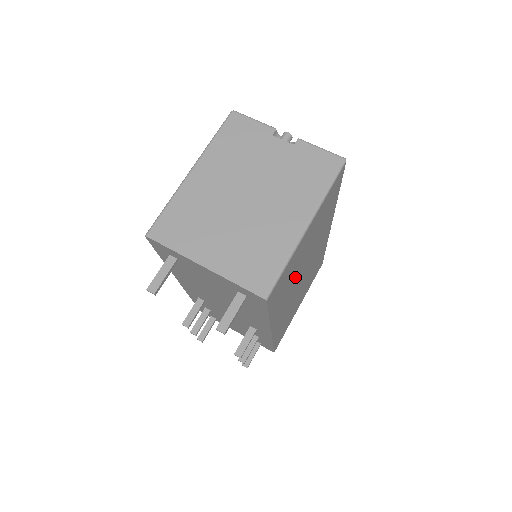
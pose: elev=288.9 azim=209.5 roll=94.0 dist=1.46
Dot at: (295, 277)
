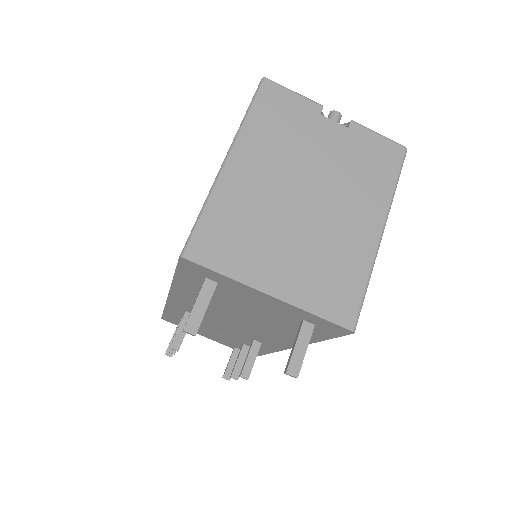
Dot at: occluded
